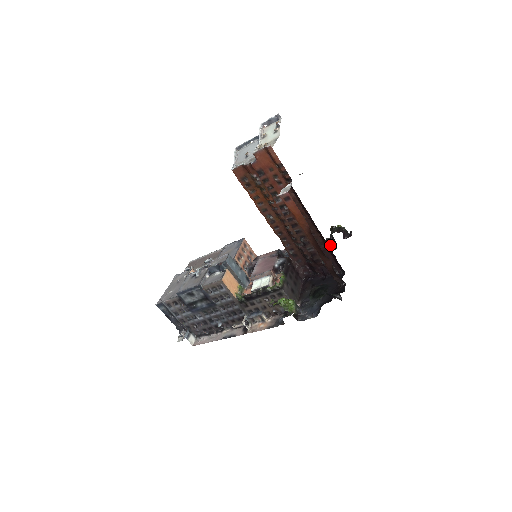
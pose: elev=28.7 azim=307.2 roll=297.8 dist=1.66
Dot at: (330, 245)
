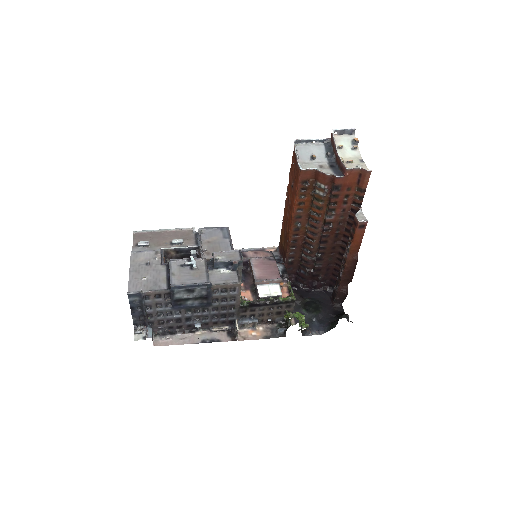
Dot at: occluded
